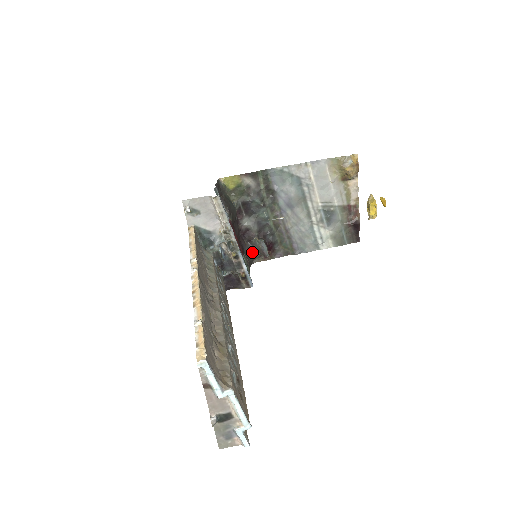
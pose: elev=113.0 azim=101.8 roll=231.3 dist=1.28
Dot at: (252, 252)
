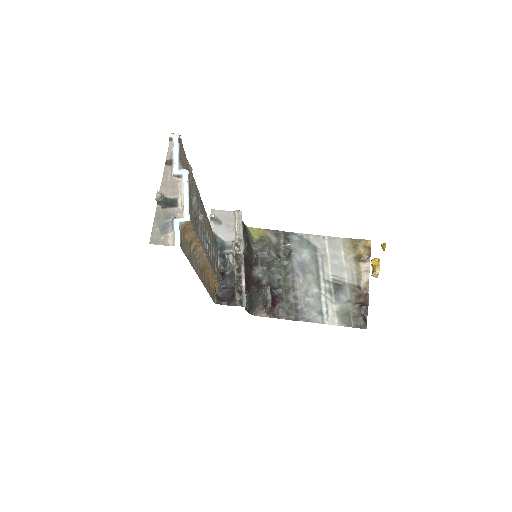
Dot at: (256, 298)
